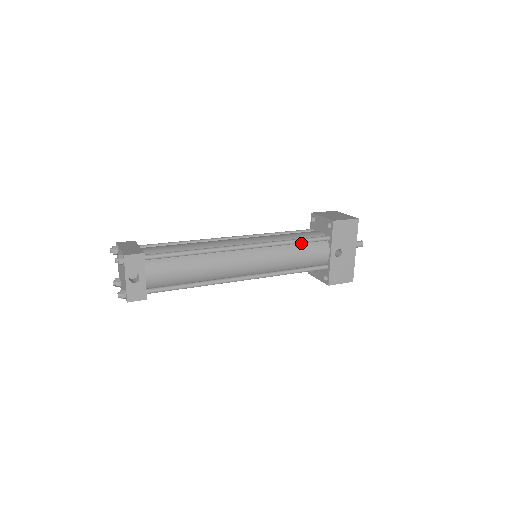
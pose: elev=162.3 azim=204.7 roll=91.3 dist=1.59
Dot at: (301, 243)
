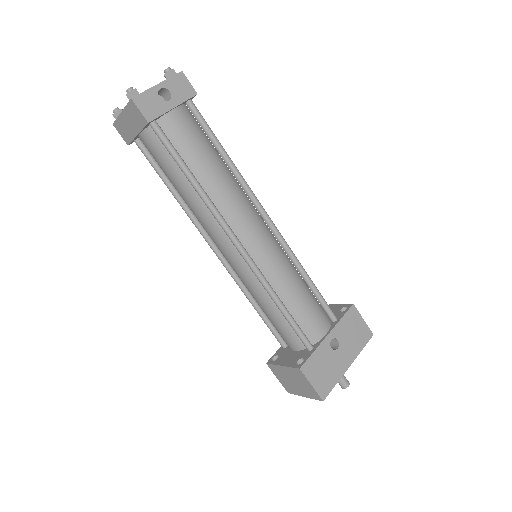
Dot at: (309, 290)
